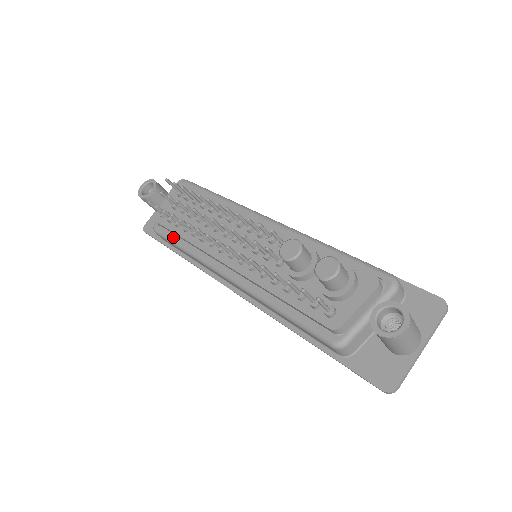
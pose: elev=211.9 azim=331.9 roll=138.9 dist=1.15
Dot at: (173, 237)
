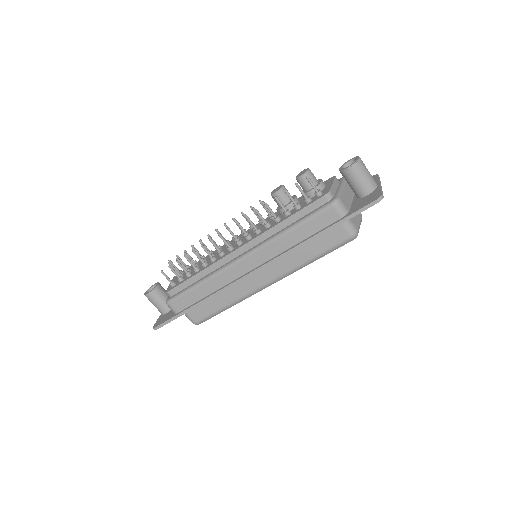
Dot at: (187, 287)
